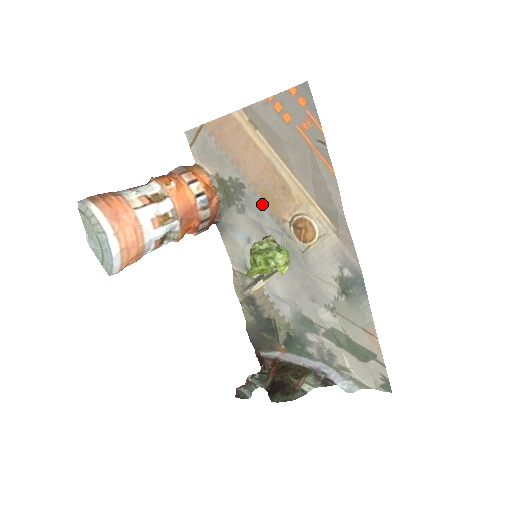
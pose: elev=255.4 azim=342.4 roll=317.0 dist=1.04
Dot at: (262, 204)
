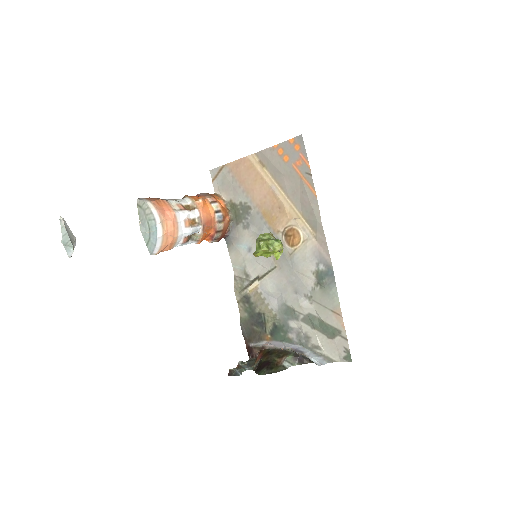
Dot at: (263, 220)
